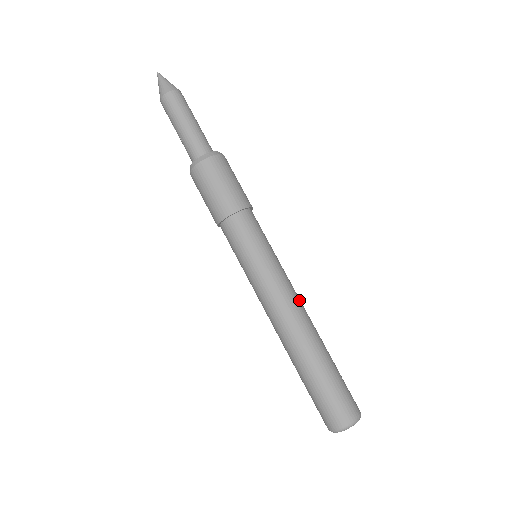
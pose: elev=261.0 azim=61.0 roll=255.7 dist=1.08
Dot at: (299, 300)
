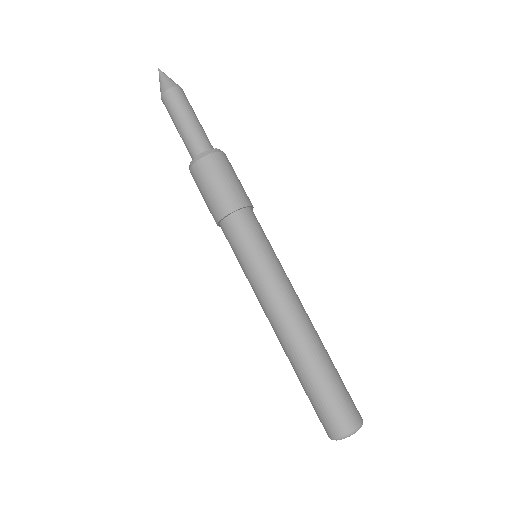
Dot at: (300, 302)
